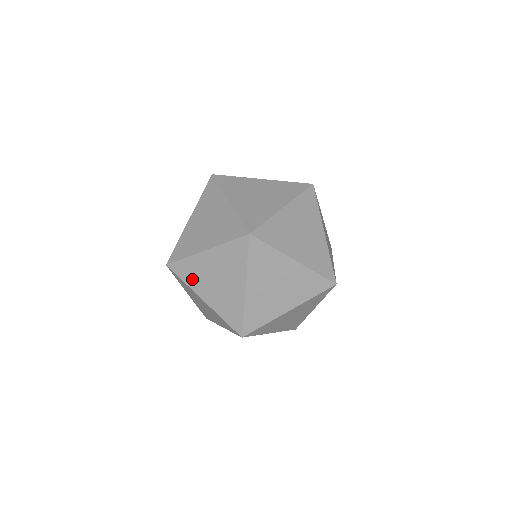
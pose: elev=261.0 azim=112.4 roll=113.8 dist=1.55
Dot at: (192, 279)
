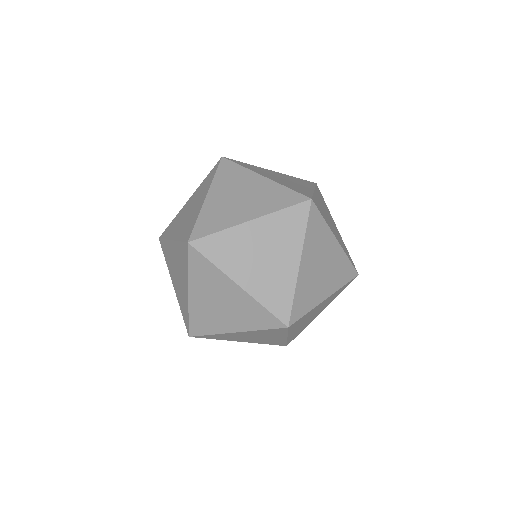
Dot at: (168, 261)
